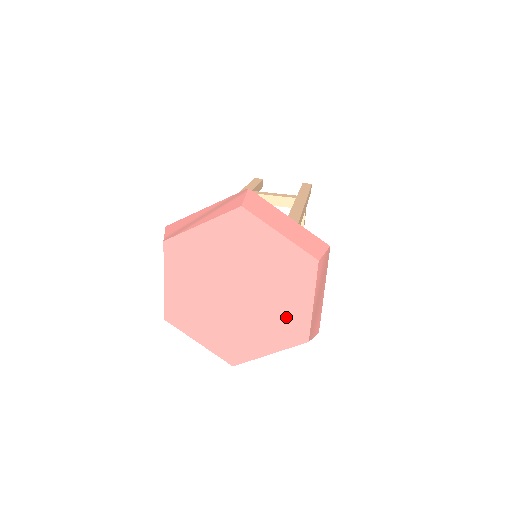
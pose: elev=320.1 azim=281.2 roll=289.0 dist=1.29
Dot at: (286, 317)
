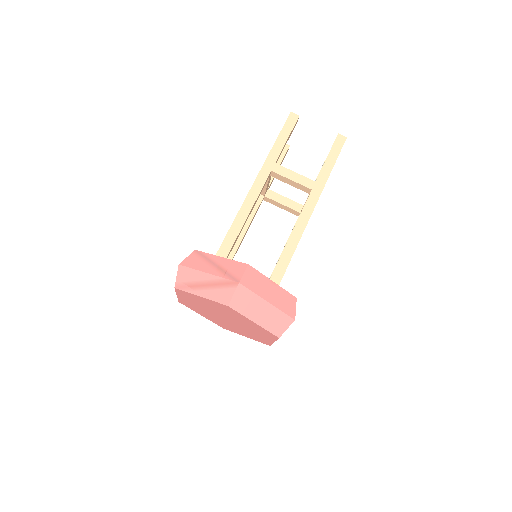
Dot at: (257, 336)
